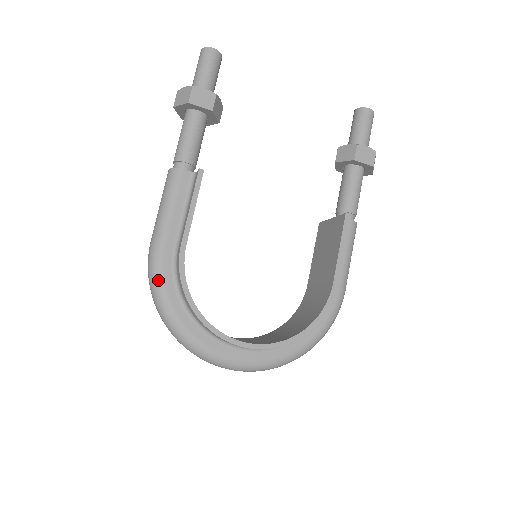
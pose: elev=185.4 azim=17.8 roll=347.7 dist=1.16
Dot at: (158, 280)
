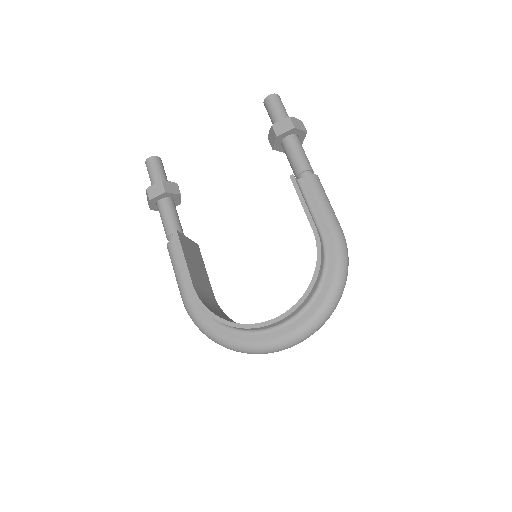
Dot at: (196, 319)
